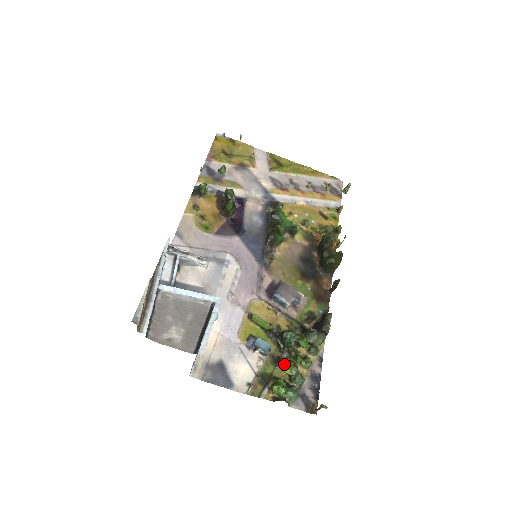
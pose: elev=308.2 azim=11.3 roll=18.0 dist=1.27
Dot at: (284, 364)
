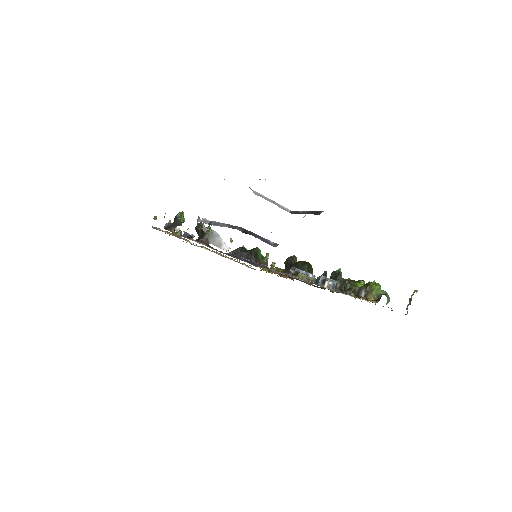
Dot at: (357, 283)
